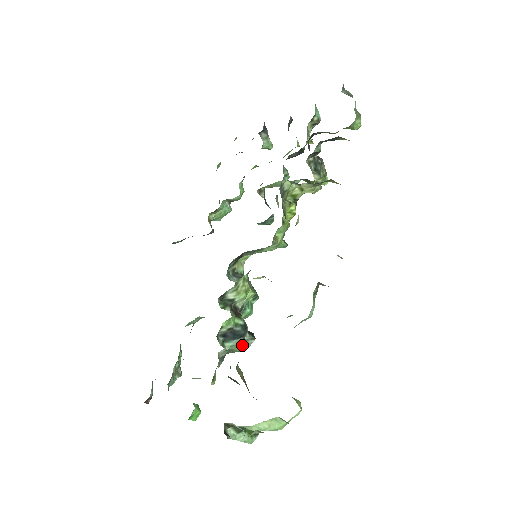
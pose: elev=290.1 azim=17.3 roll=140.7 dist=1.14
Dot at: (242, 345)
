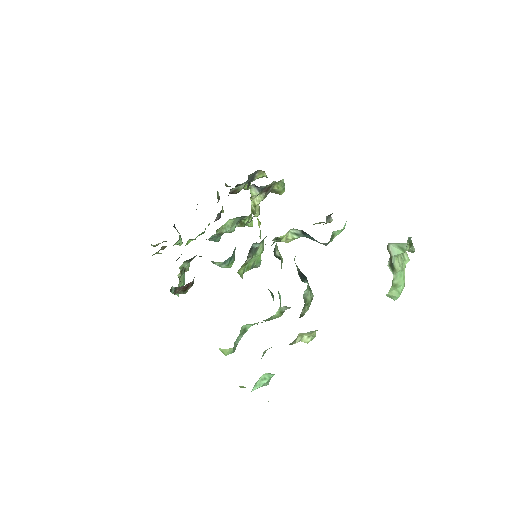
Dot at: (310, 291)
